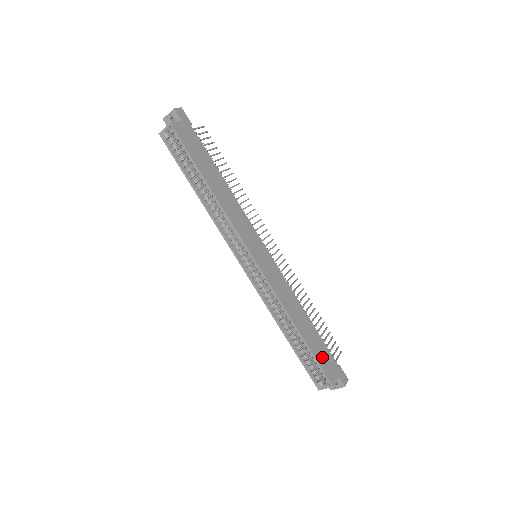
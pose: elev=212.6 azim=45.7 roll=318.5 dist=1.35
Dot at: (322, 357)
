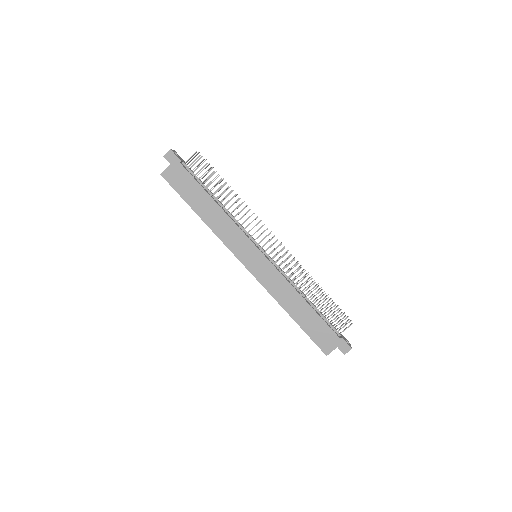
Dot at: (317, 334)
